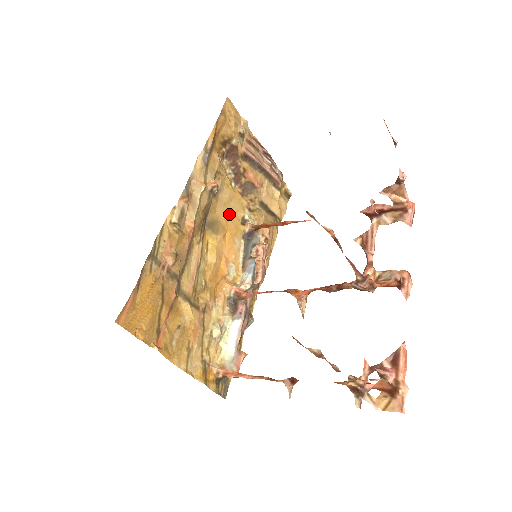
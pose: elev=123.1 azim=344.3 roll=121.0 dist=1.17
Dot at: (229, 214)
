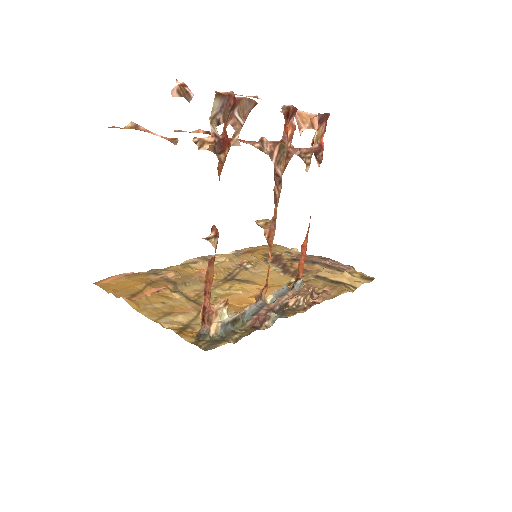
Dot at: (270, 281)
